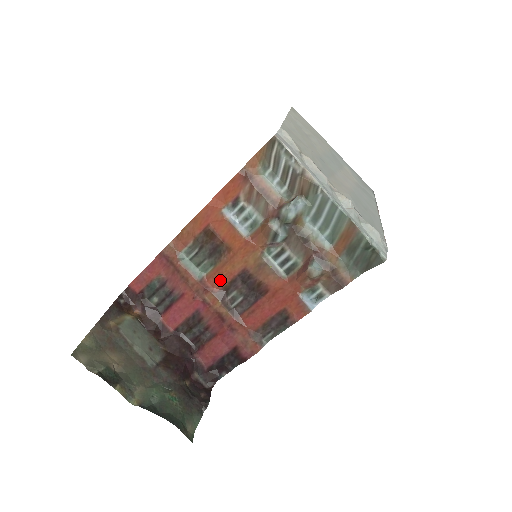
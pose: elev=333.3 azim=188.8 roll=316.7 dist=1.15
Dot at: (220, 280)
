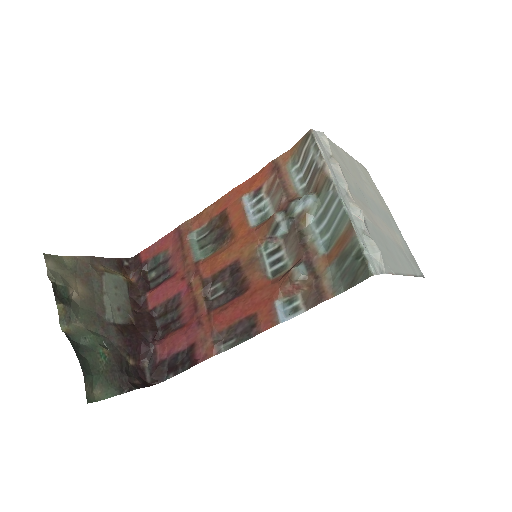
Dot at: (212, 267)
